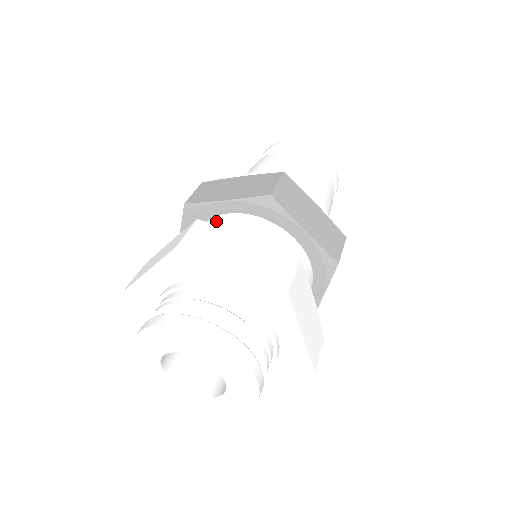
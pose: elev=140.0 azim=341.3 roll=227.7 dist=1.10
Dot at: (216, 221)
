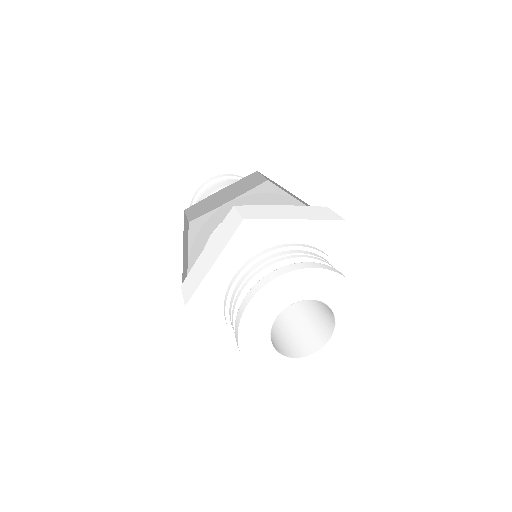
Dot at: occluded
